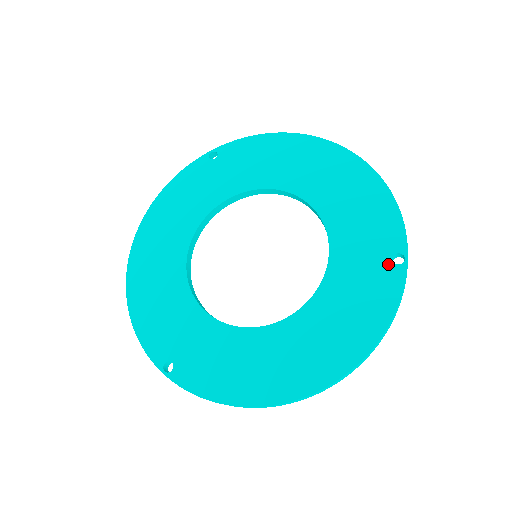
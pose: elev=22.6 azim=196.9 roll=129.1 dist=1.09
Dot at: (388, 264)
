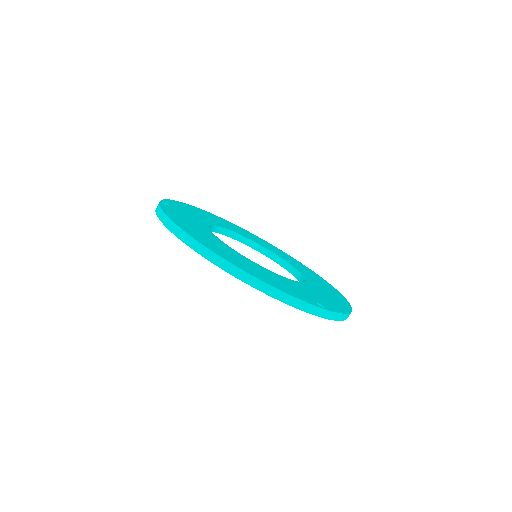
Dot at: (313, 300)
